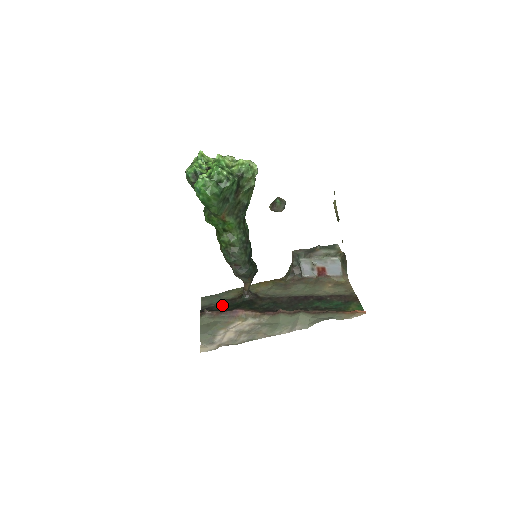
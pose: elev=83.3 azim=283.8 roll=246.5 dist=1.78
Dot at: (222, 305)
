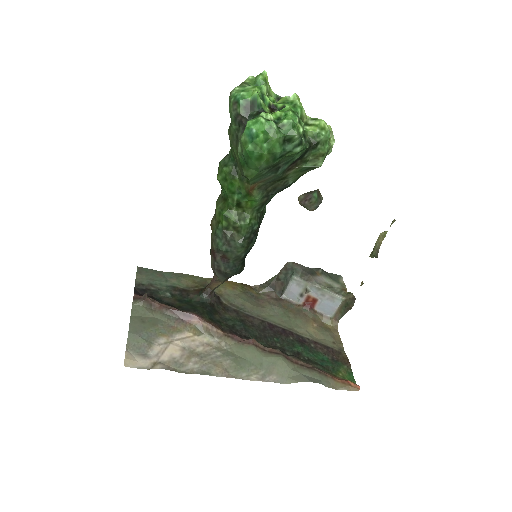
Dot at: (168, 294)
